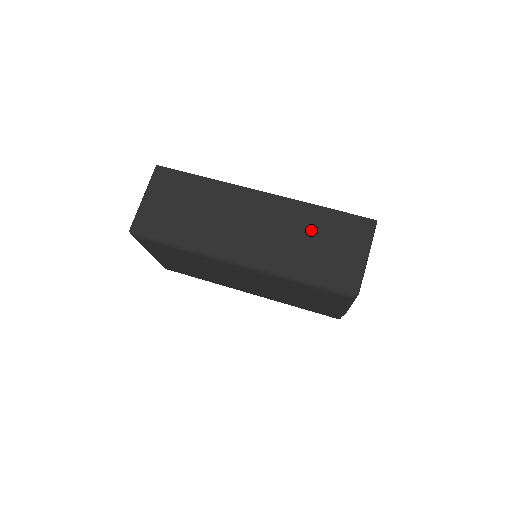
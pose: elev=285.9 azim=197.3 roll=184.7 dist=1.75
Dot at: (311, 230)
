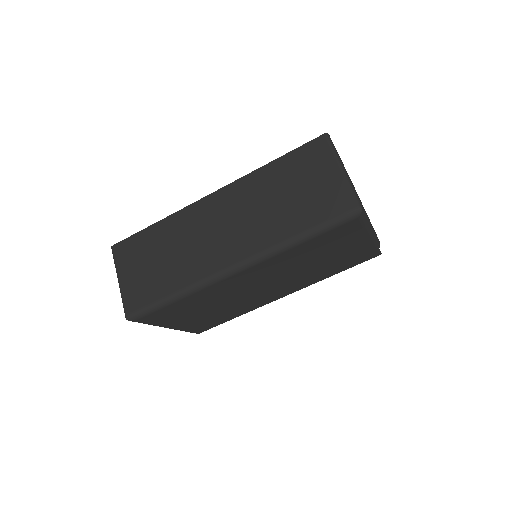
Dot at: (276, 189)
